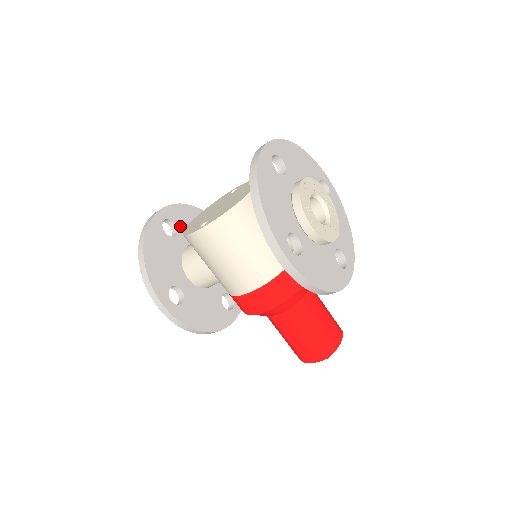
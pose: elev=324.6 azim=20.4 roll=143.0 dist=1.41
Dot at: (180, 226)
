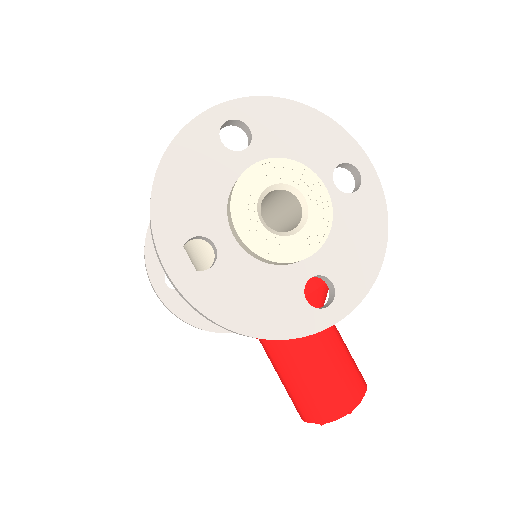
Dot at: occluded
